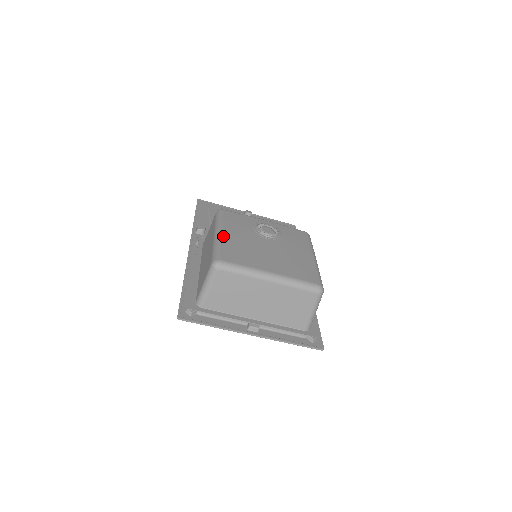
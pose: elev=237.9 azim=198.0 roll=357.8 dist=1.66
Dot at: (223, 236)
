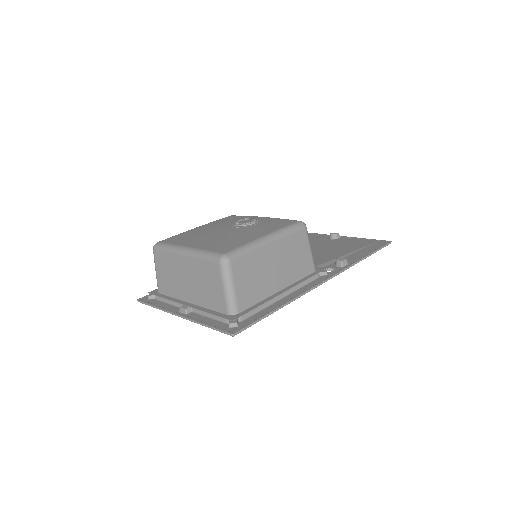
Dot at: (192, 229)
